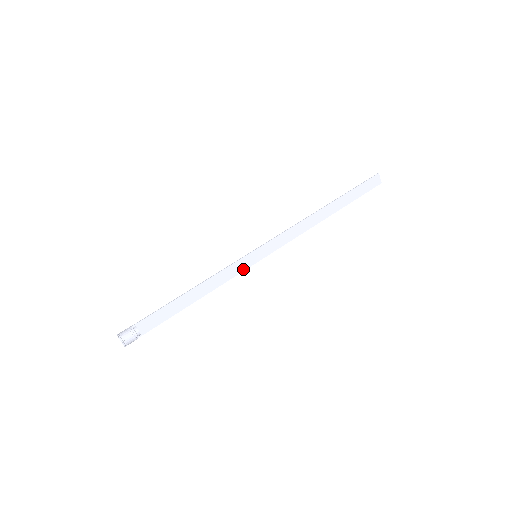
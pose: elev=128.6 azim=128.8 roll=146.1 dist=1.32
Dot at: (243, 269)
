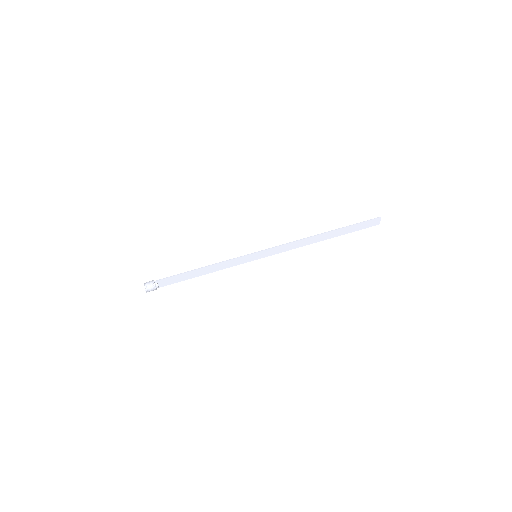
Dot at: (243, 262)
